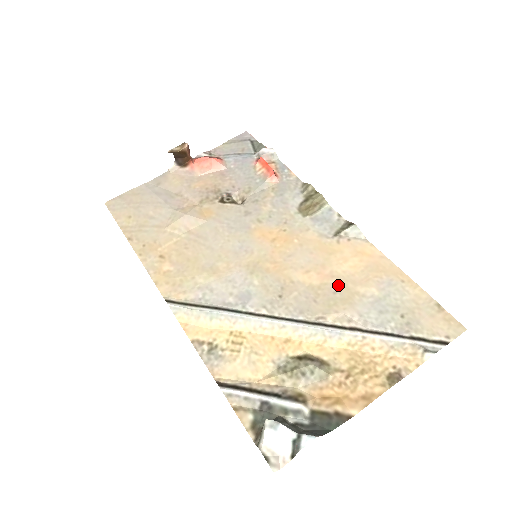
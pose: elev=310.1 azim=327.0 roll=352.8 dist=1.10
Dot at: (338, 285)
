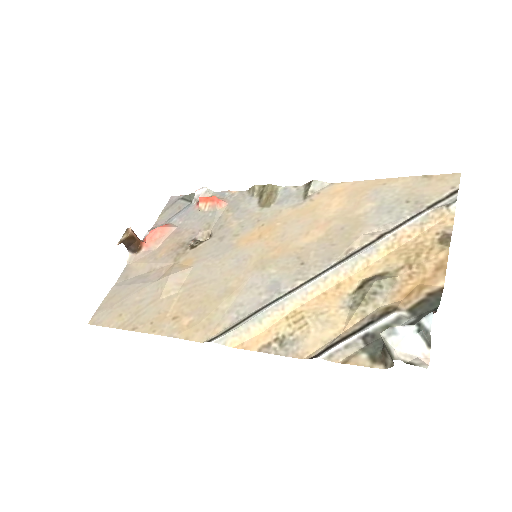
Dot at: (340, 222)
